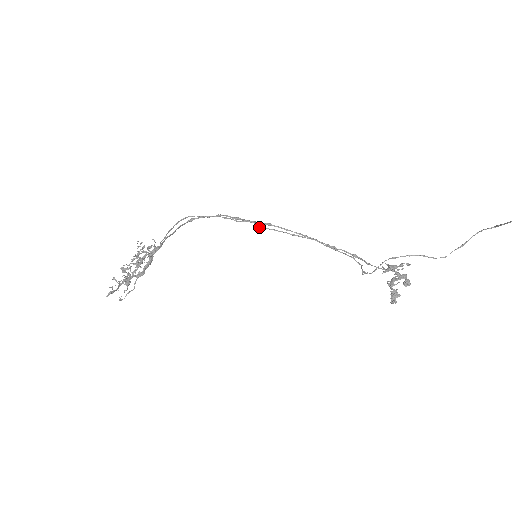
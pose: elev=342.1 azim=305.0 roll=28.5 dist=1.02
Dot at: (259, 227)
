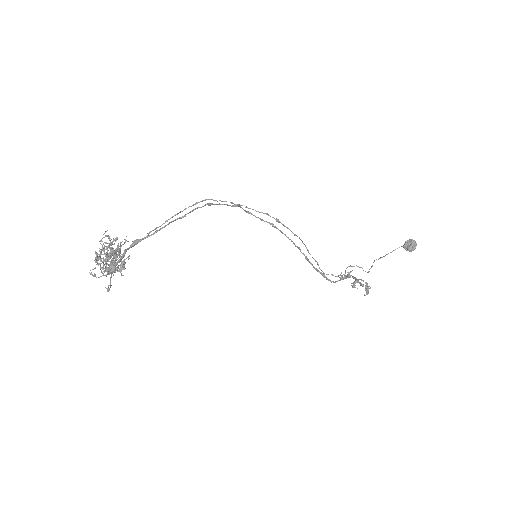
Dot at: (277, 220)
